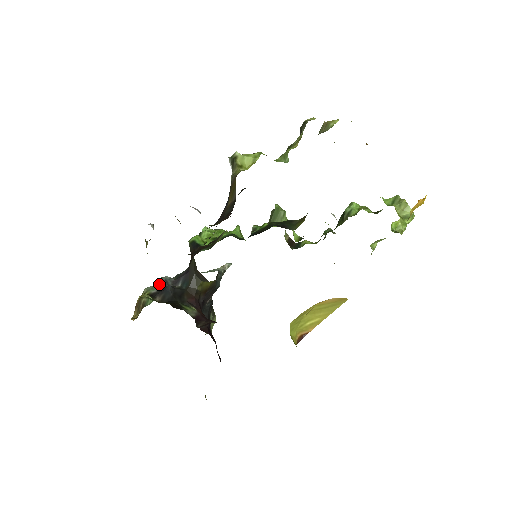
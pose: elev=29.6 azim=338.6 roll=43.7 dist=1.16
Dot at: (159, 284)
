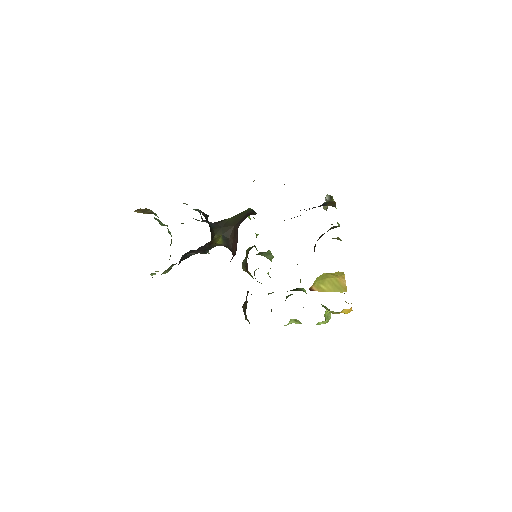
Dot at: (196, 210)
